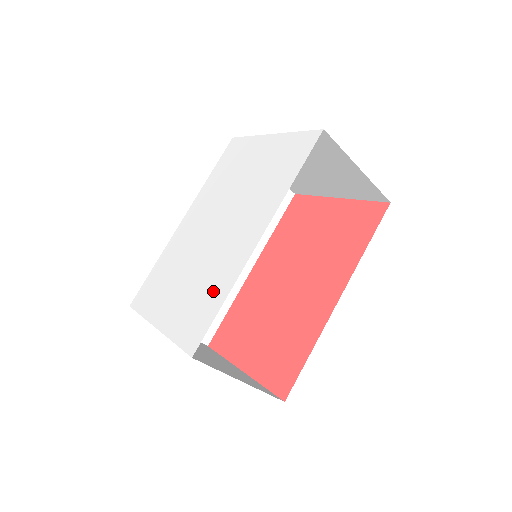
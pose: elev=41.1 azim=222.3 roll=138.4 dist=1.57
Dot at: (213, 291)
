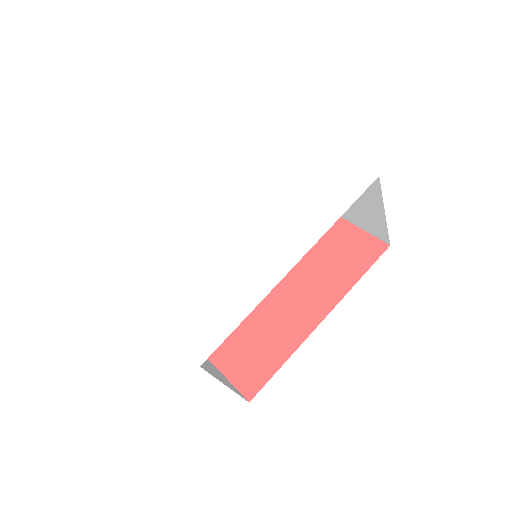
Dot at: (230, 301)
